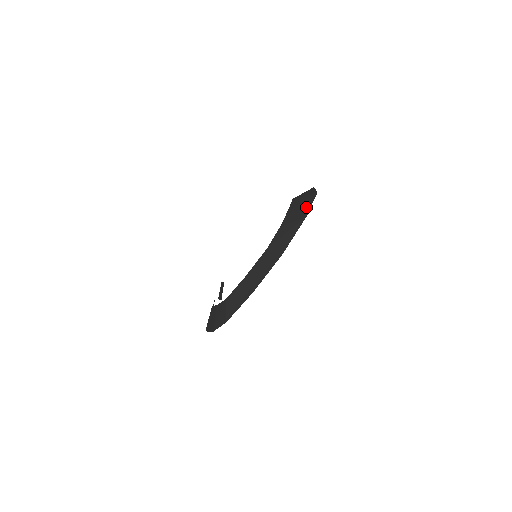
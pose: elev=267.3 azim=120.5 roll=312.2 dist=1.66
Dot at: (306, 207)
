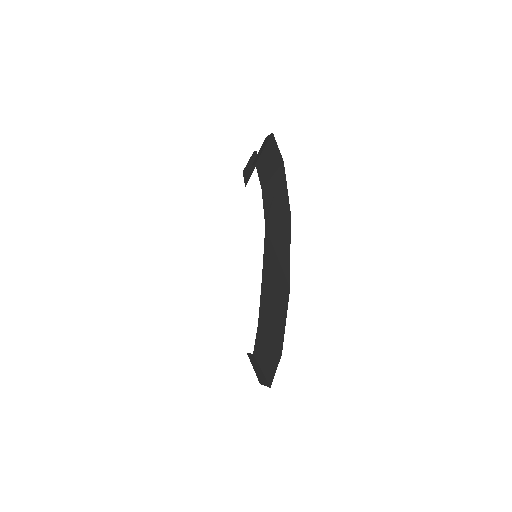
Dot at: (279, 320)
